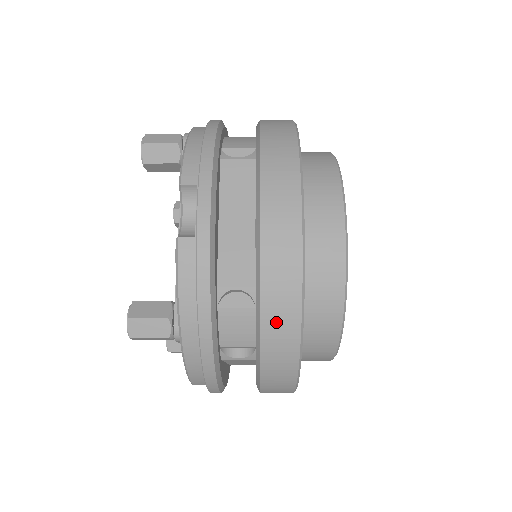
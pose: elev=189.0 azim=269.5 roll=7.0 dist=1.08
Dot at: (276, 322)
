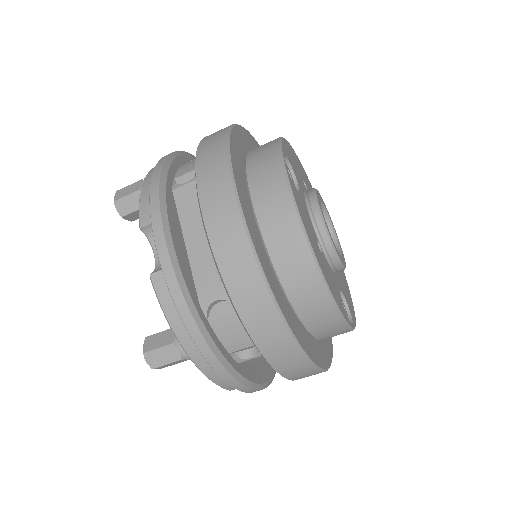
Dot at: (256, 319)
